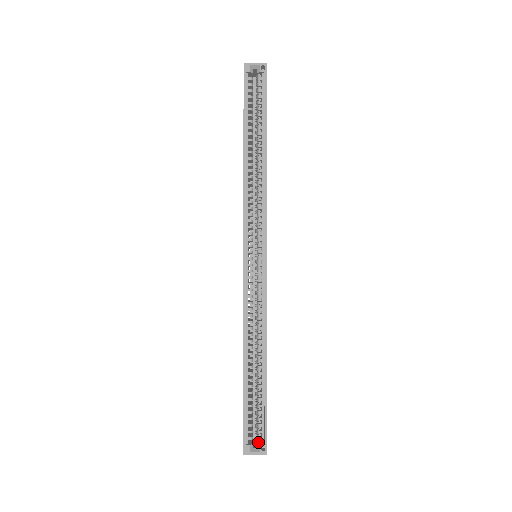
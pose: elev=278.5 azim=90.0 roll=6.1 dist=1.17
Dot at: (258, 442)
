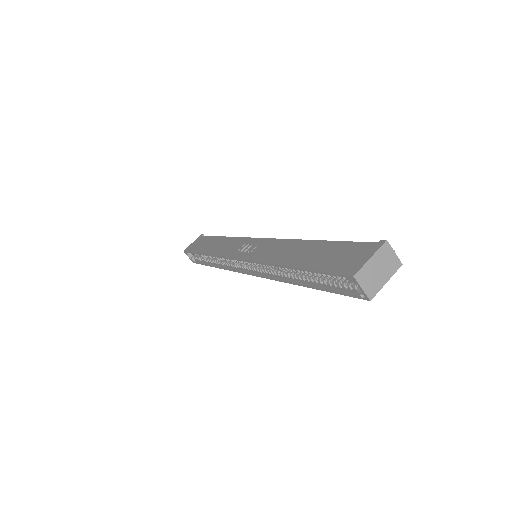
Dot at: (194, 257)
